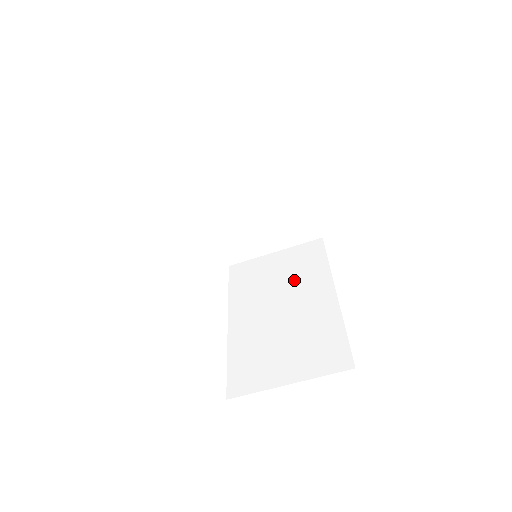
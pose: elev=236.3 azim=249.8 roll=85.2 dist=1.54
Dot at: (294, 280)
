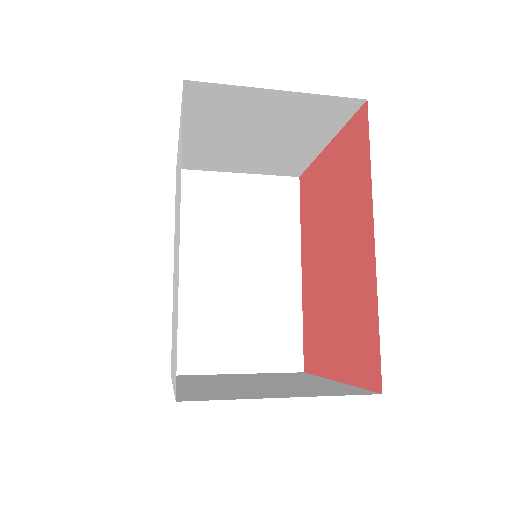
Dot at: (259, 233)
